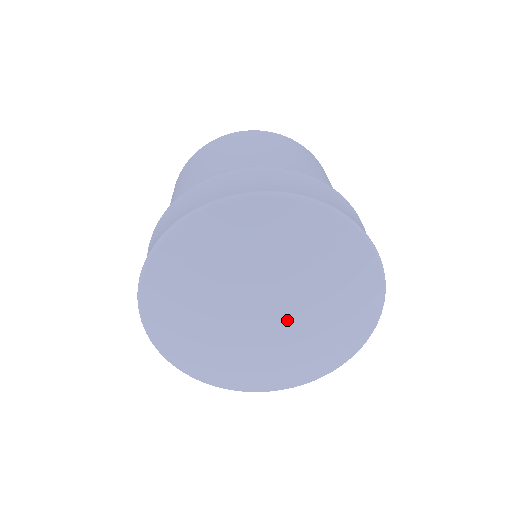
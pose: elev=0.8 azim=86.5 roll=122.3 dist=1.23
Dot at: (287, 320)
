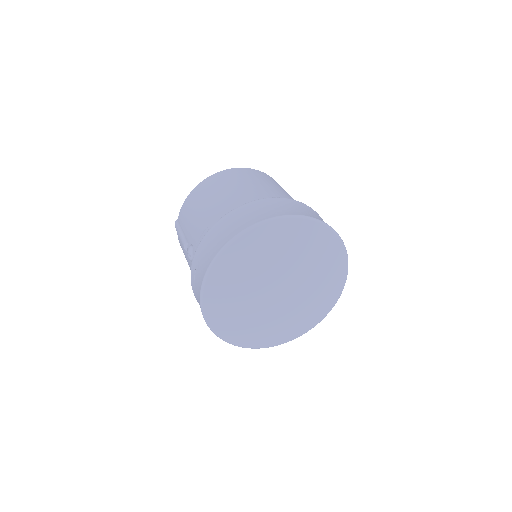
Dot at: (294, 295)
